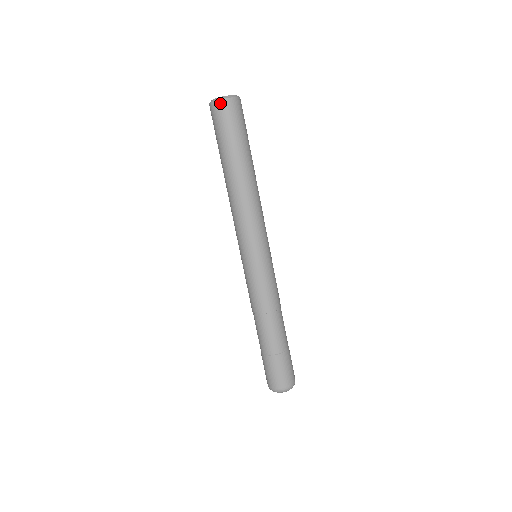
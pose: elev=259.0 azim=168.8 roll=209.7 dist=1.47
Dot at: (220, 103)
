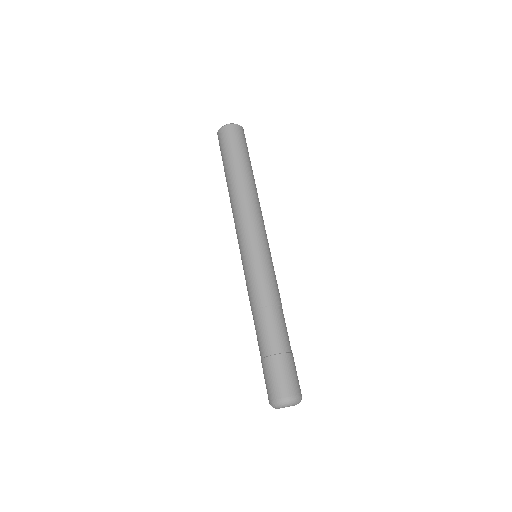
Dot at: (222, 129)
